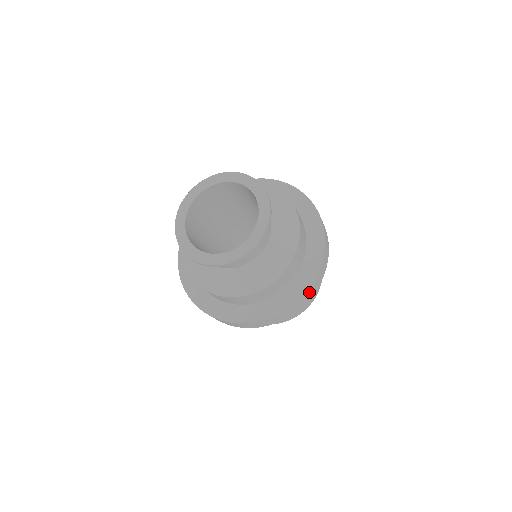
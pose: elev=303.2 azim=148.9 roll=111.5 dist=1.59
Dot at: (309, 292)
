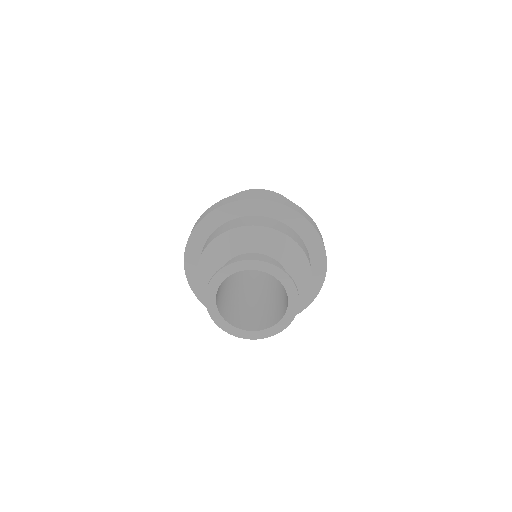
Dot at: occluded
